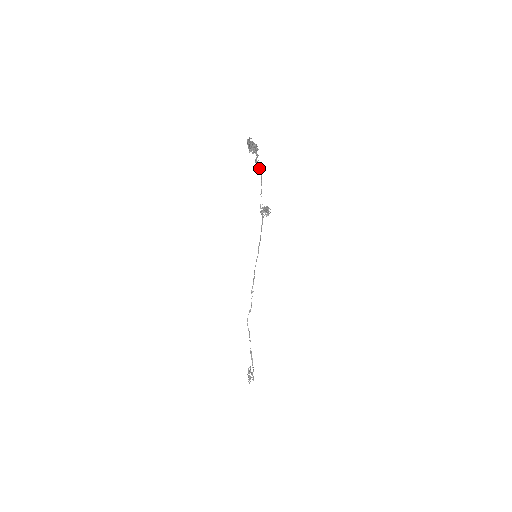
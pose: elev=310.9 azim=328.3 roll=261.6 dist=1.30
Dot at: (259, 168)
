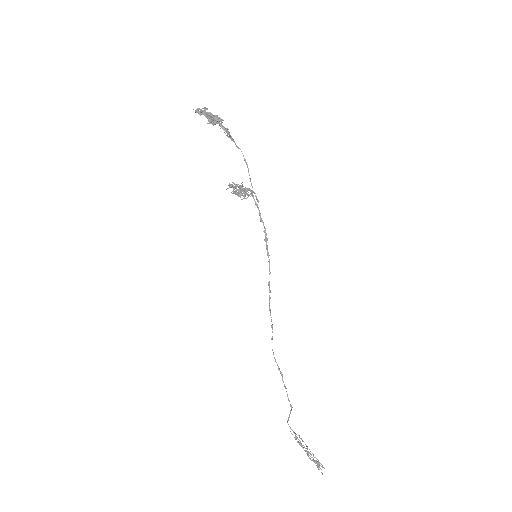
Dot at: (236, 145)
